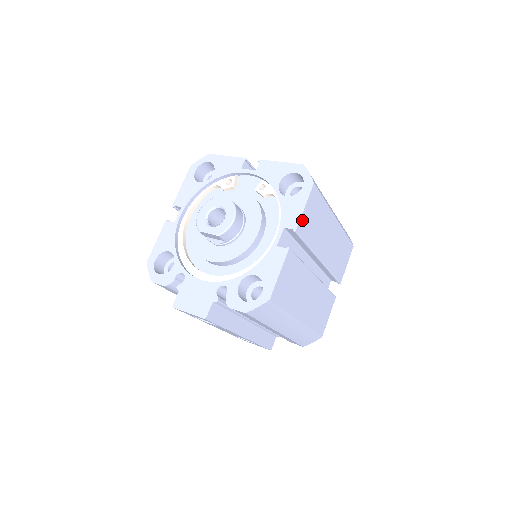
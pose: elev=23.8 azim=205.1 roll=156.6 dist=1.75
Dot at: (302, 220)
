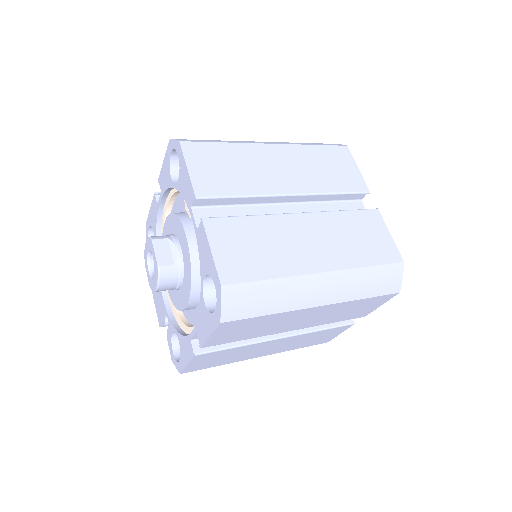
Dot at: (211, 341)
